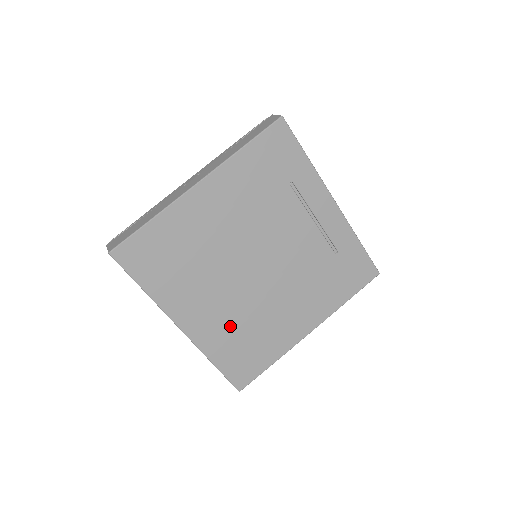
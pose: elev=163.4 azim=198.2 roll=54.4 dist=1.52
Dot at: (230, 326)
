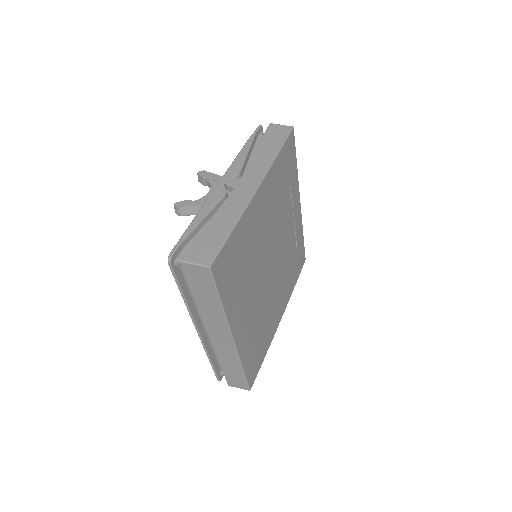
Dot at: (254, 327)
